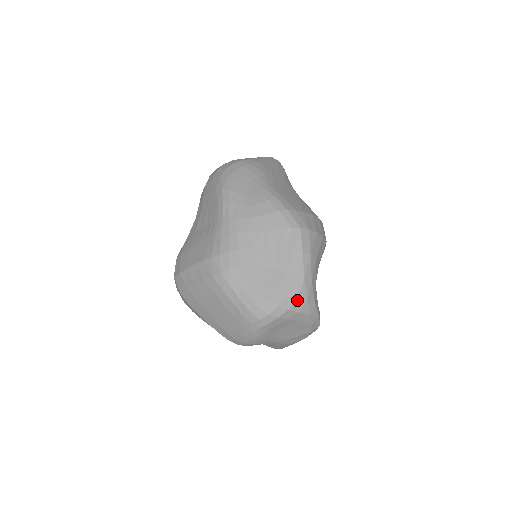
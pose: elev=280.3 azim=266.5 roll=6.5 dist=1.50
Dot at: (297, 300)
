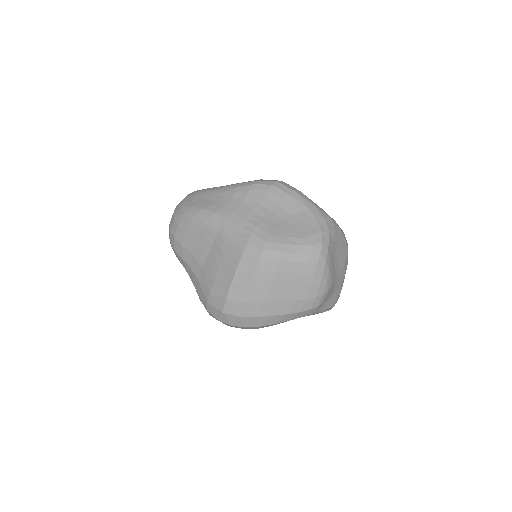
Dot at: (326, 221)
